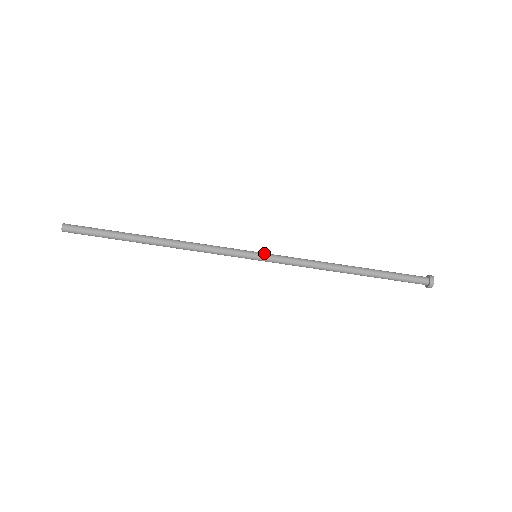
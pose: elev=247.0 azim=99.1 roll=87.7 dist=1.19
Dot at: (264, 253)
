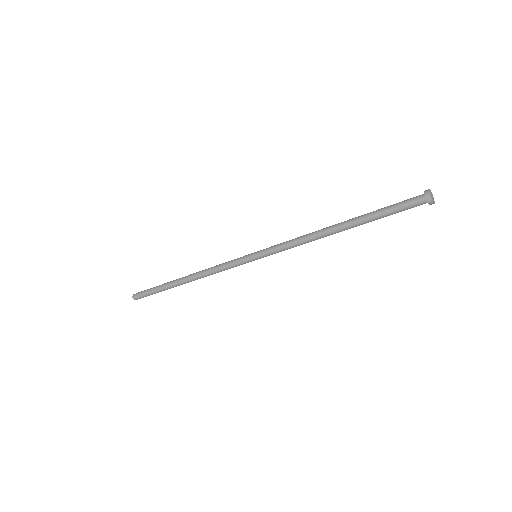
Dot at: (260, 255)
